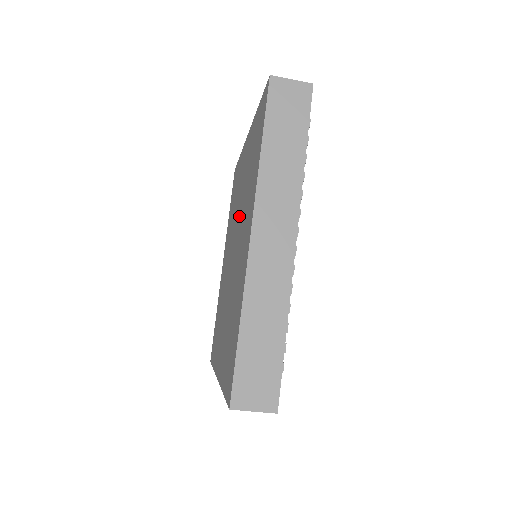
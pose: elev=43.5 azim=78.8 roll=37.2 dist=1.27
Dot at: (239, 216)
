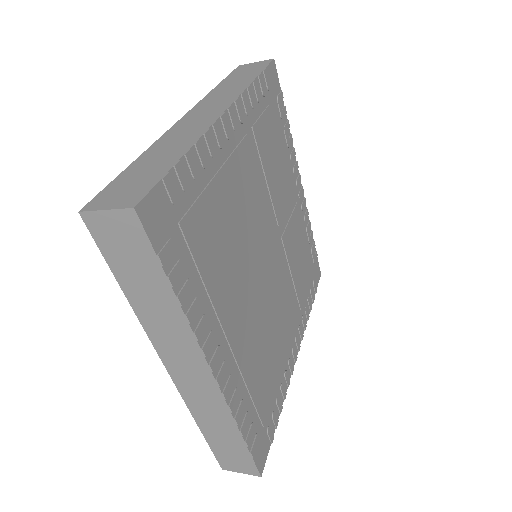
Dot at: occluded
